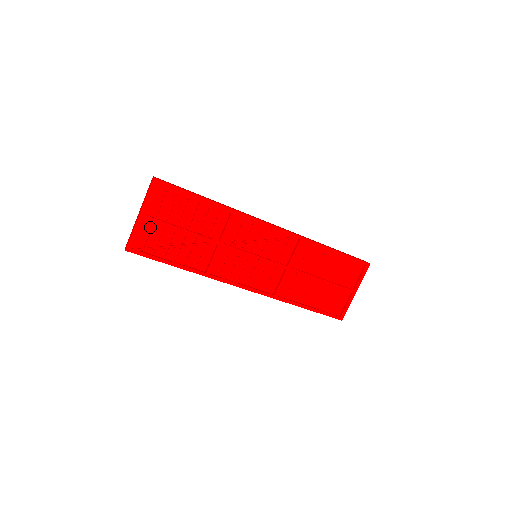
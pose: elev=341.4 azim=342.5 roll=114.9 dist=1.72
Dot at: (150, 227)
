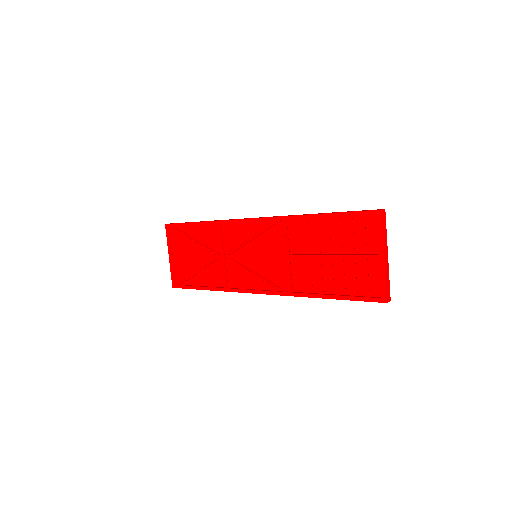
Dot at: (179, 263)
